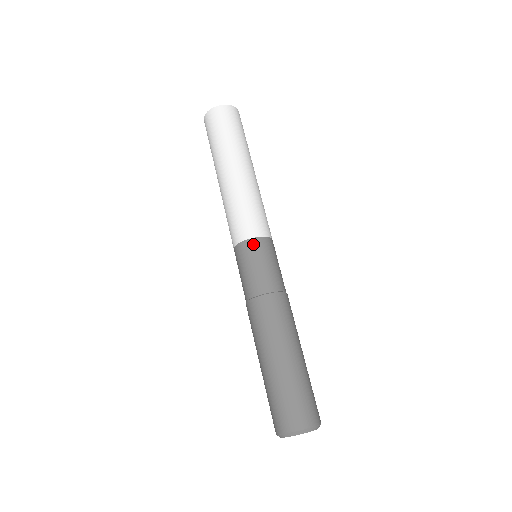
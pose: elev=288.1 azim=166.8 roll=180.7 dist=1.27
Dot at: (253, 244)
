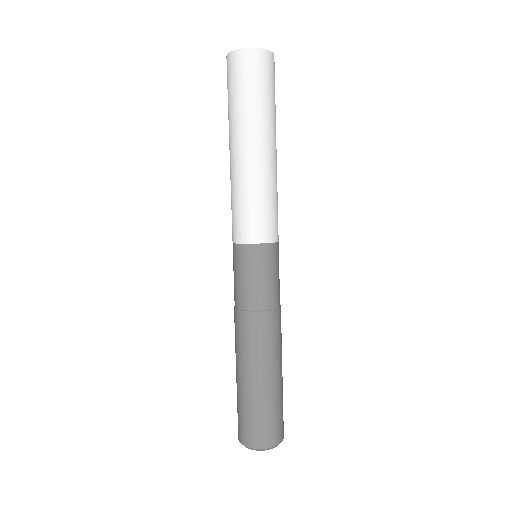
Dot at: (262, 251)
